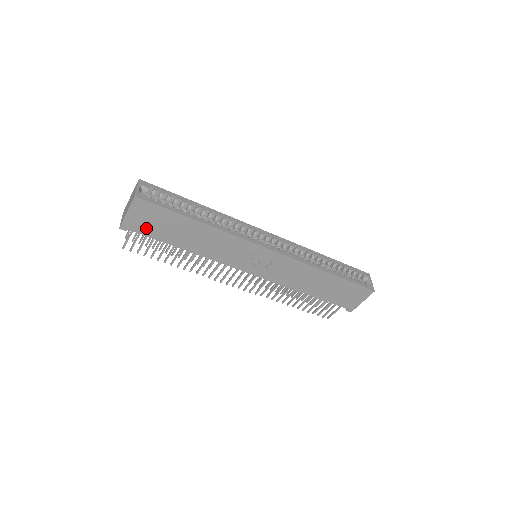
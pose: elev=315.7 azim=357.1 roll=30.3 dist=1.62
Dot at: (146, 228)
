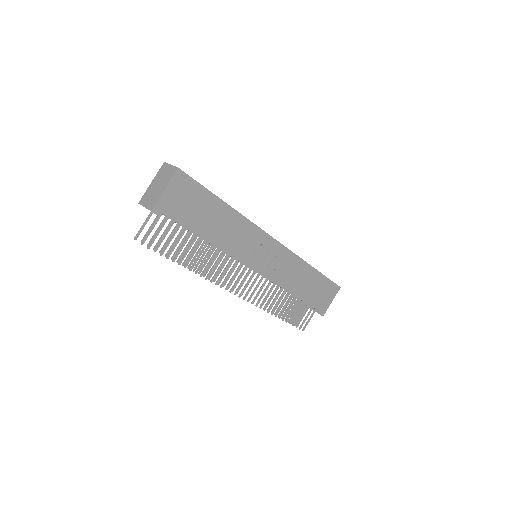
Dot at: (178, 211)
